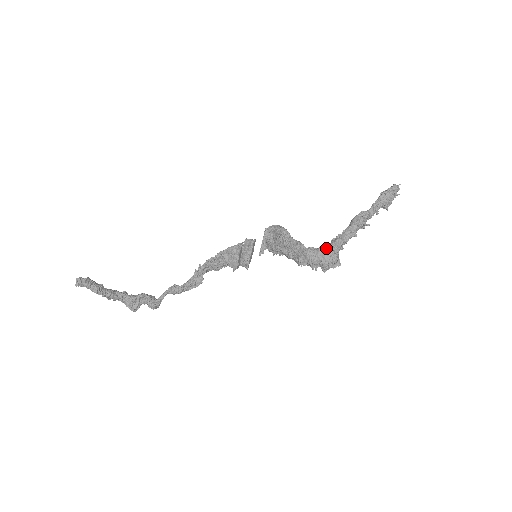
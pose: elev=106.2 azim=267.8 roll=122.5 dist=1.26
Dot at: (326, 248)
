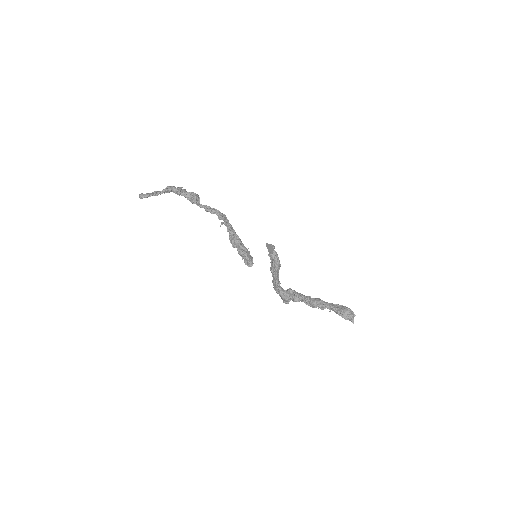
Dot at: (284, 300)
